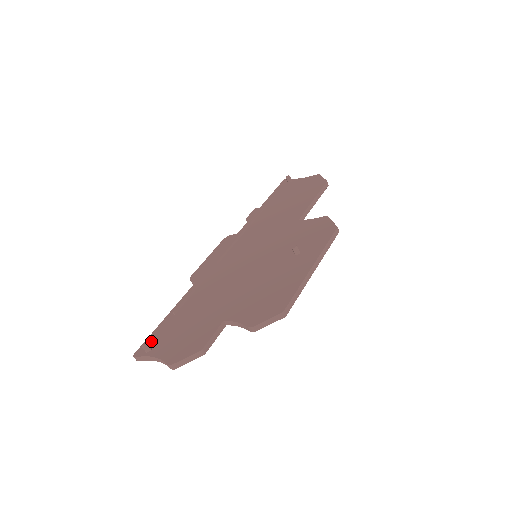
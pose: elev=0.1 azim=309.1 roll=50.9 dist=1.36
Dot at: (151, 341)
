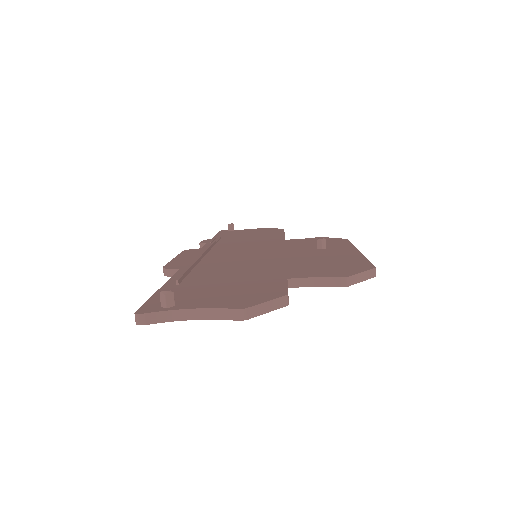
Dot at: occluded
